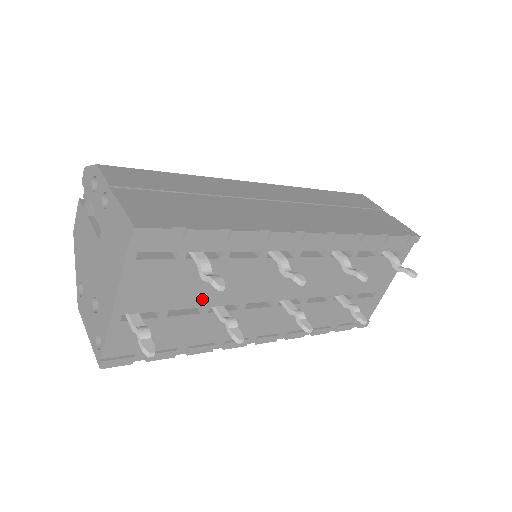
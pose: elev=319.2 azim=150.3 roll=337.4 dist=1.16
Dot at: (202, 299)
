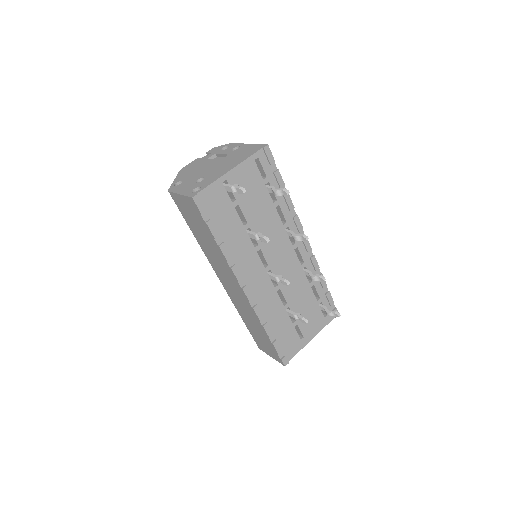
Dot at: (251, 217)
